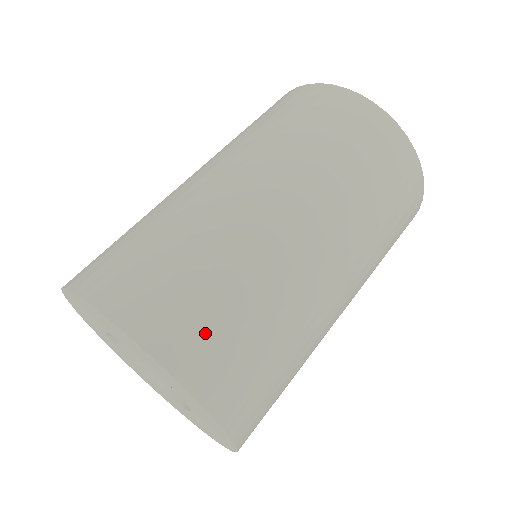
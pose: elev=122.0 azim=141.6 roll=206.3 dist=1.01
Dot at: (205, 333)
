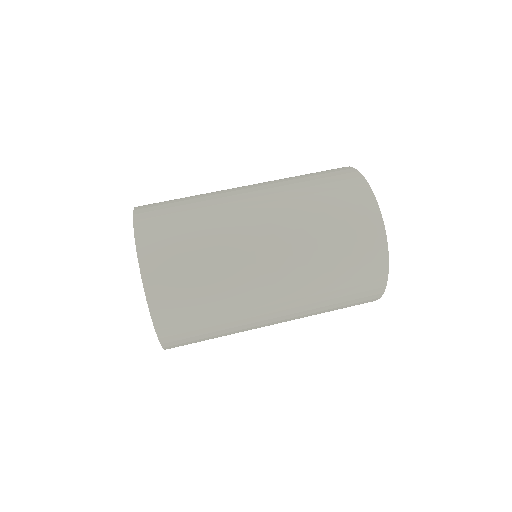
Dot at: (184, 324)
